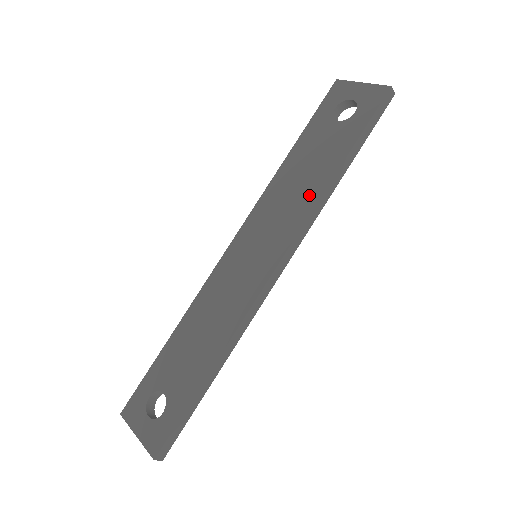
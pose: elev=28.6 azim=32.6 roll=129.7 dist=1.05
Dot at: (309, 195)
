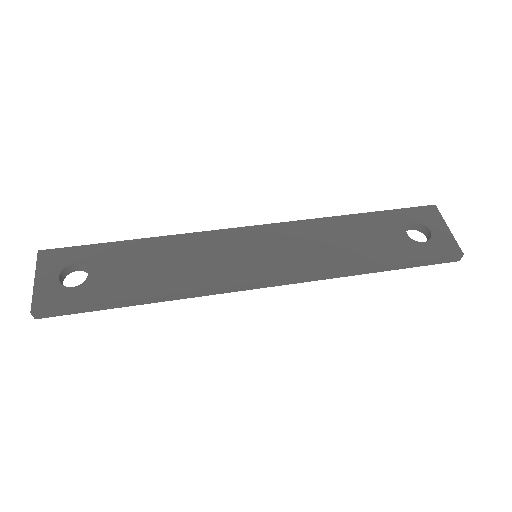
Dot at: (336, 260)
